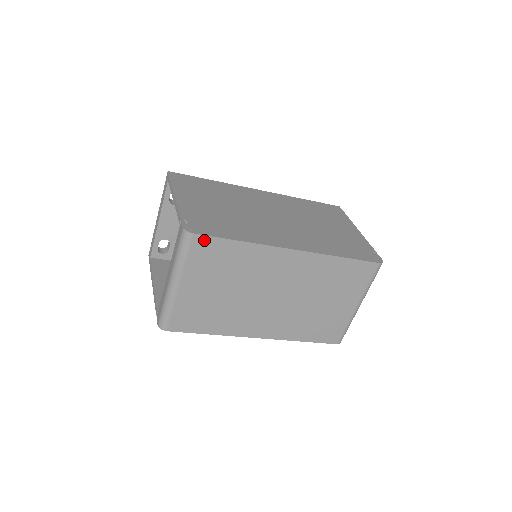
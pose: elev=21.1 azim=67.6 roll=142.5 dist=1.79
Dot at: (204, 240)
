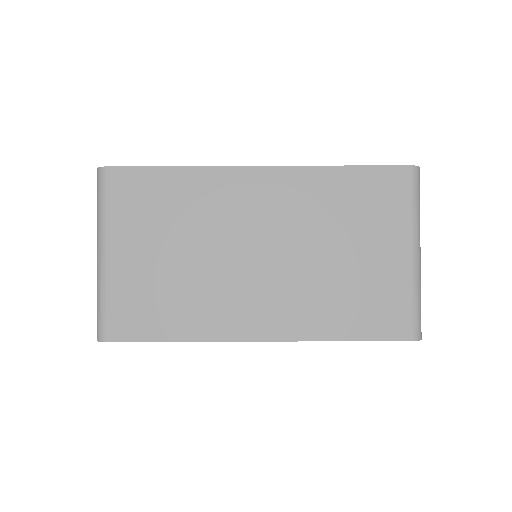
Dot at: (123, 174)
